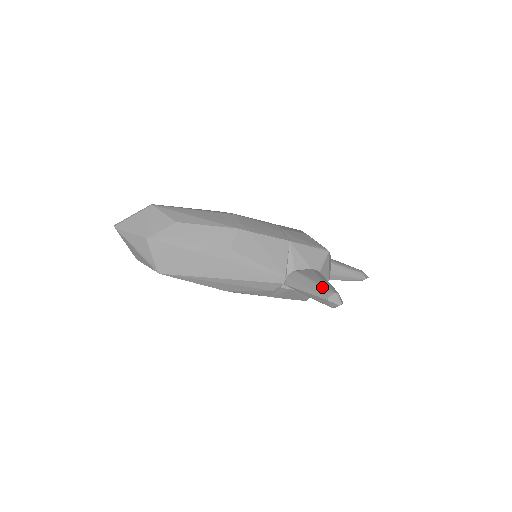
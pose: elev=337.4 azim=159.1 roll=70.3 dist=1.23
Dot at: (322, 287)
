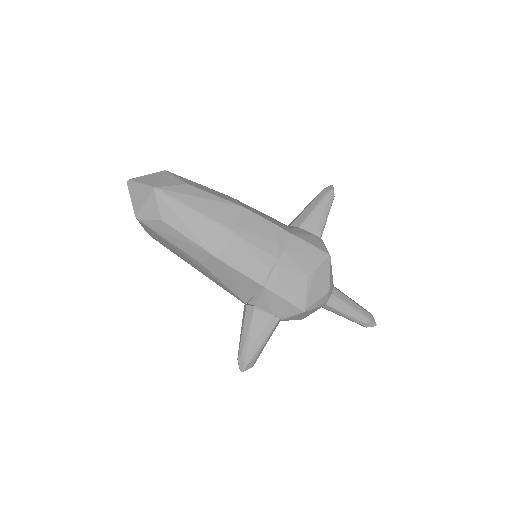
Dot at: (246, 346)
